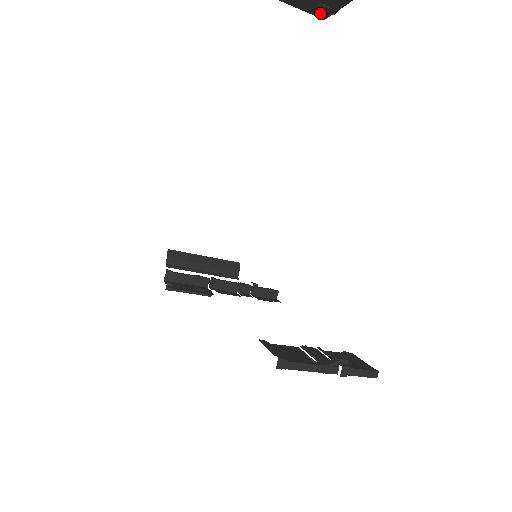
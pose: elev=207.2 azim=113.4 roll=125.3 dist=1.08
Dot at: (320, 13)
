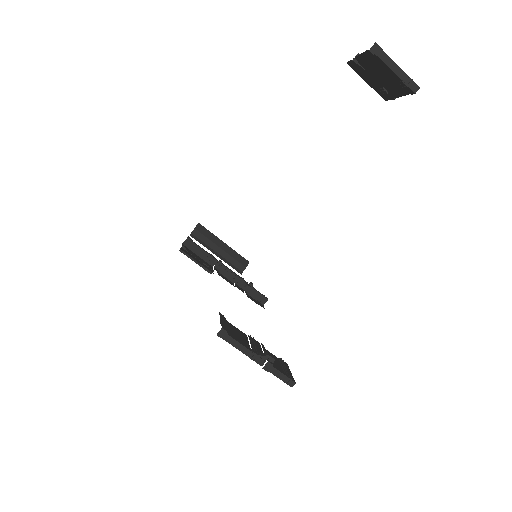
Dot at: (383, 94)
